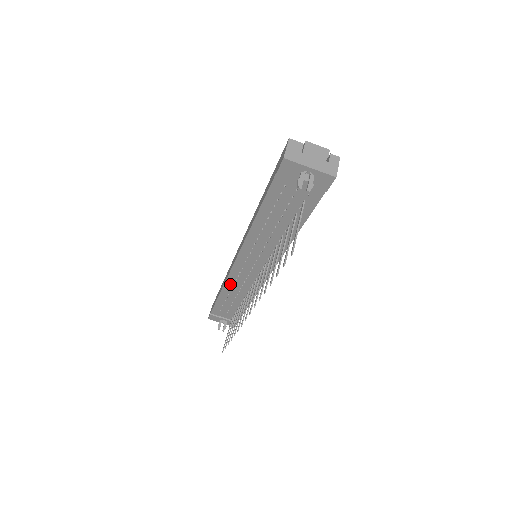
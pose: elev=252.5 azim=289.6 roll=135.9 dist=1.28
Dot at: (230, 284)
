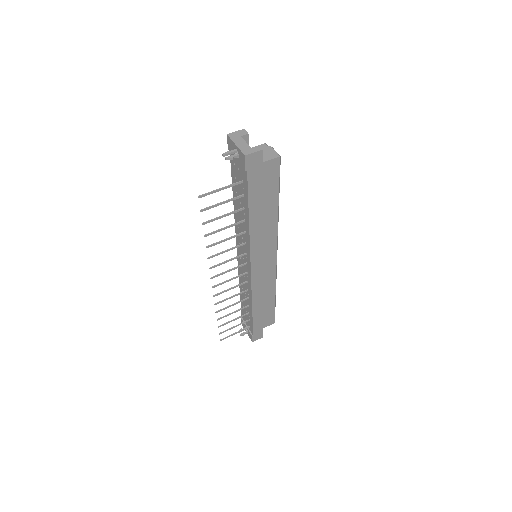
Dot at: (241, 277)
